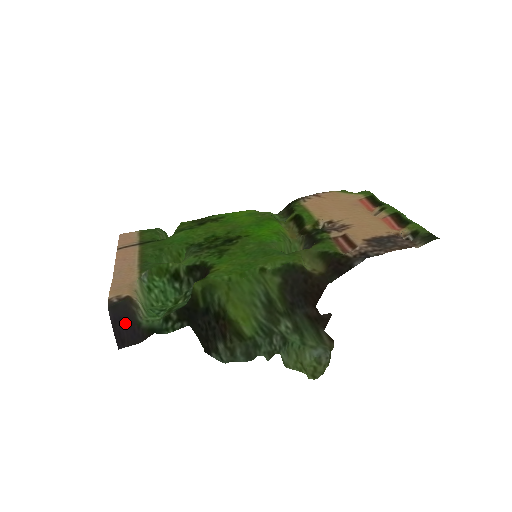
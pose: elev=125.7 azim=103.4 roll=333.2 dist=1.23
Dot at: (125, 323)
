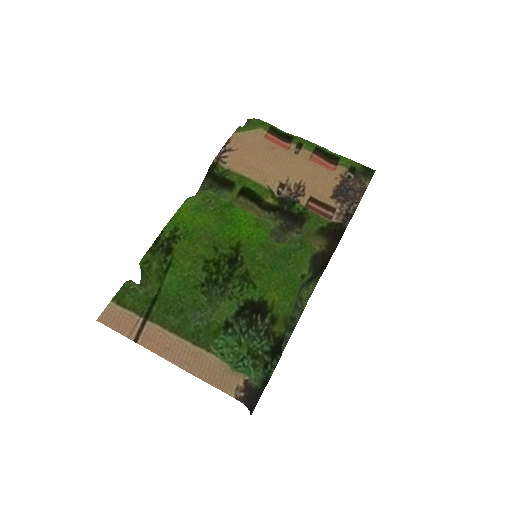
Dot at: (252, 399)
